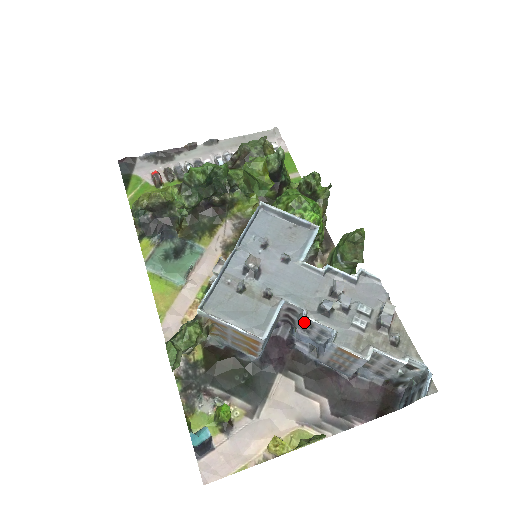
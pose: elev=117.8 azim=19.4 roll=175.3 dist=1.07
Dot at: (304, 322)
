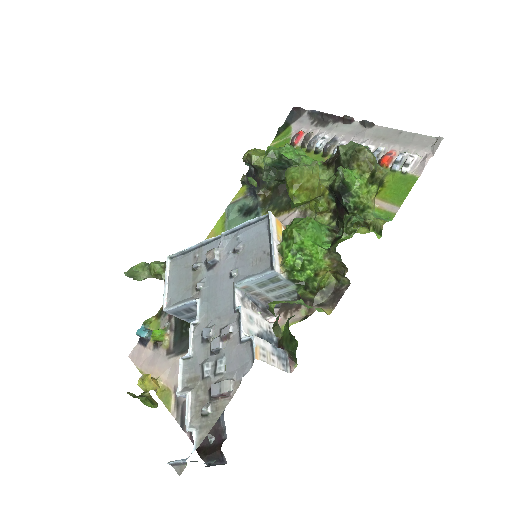
Dot at: occluded
